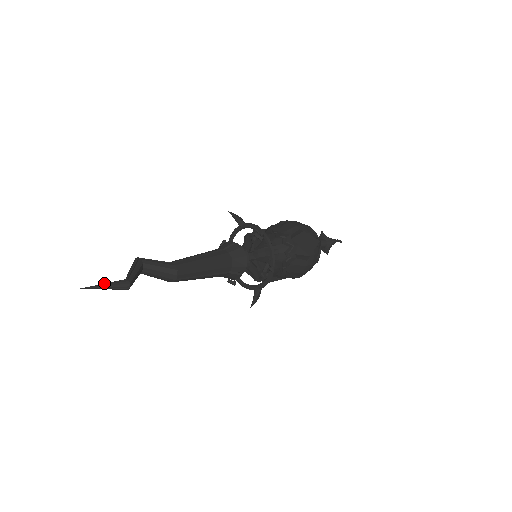
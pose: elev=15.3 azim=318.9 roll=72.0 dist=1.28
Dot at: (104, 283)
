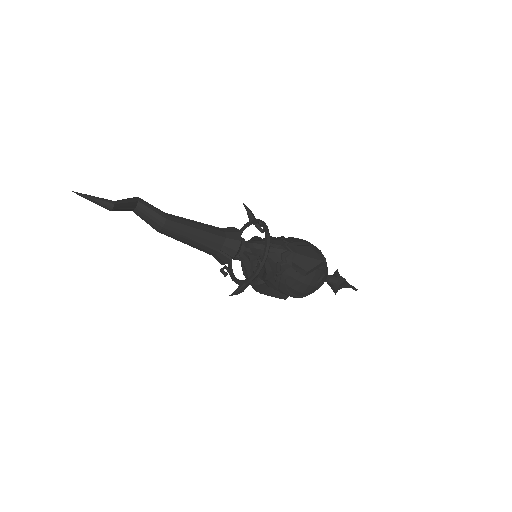
Dot at: occluded
